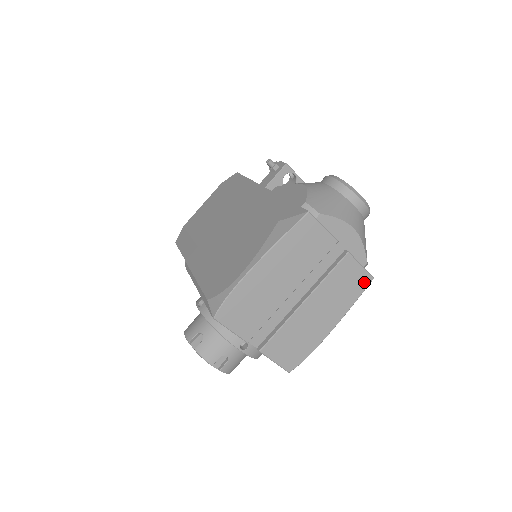
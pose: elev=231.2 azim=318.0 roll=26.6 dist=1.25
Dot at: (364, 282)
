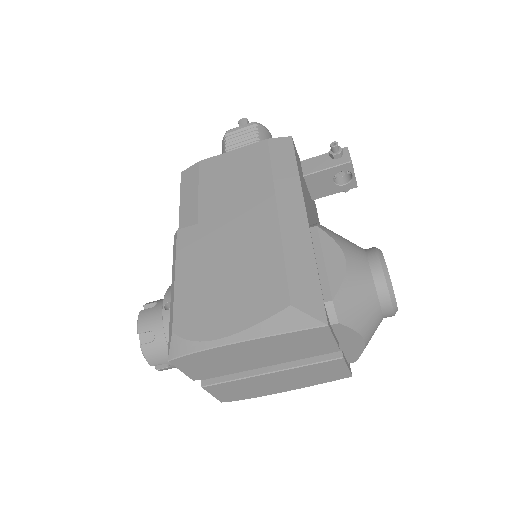
Dot at: (340, 376)
